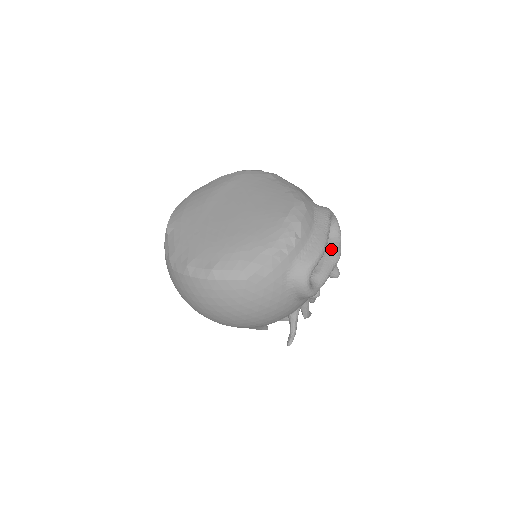
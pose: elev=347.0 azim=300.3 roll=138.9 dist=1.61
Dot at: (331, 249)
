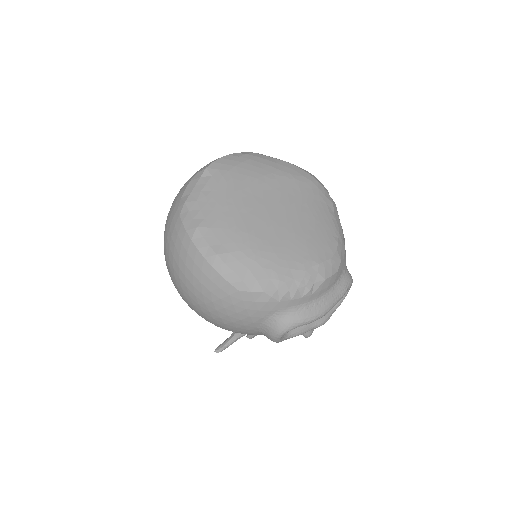
Dot at: occluded
